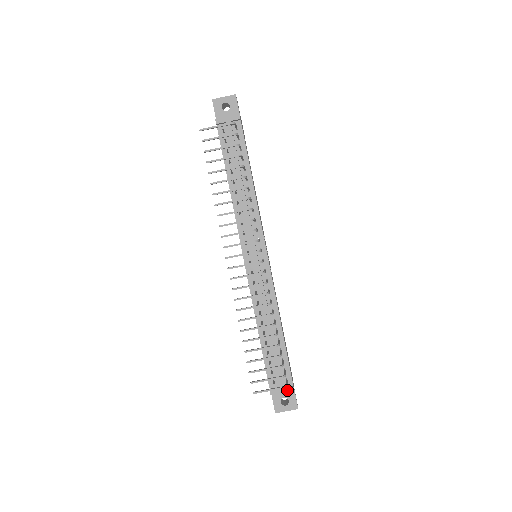
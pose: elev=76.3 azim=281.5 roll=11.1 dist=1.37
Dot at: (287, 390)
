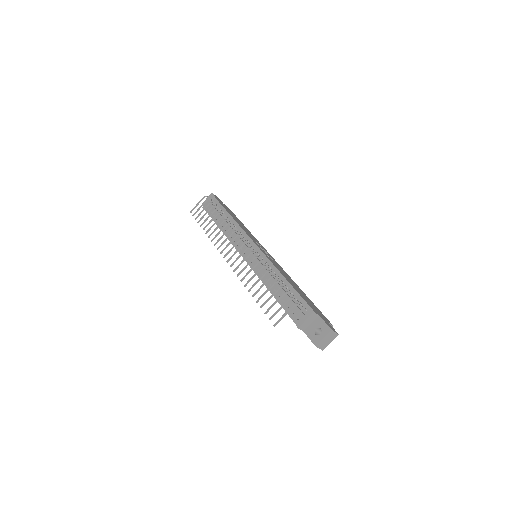
Dot at: (308, 315)
